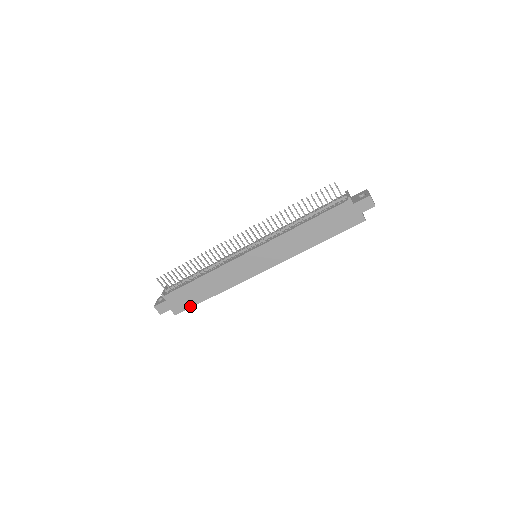
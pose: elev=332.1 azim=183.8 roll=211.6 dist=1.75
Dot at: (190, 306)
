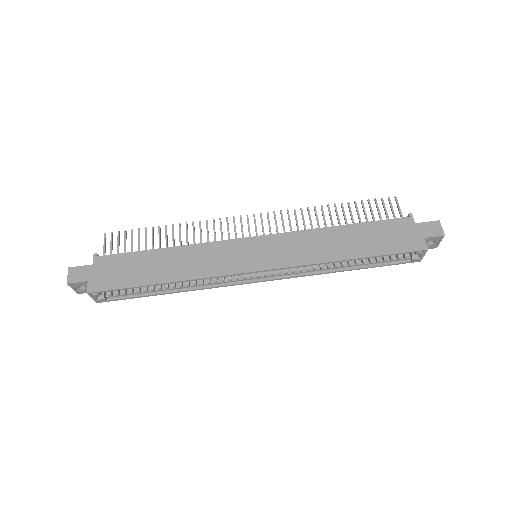
Dot at: (120, 286)
